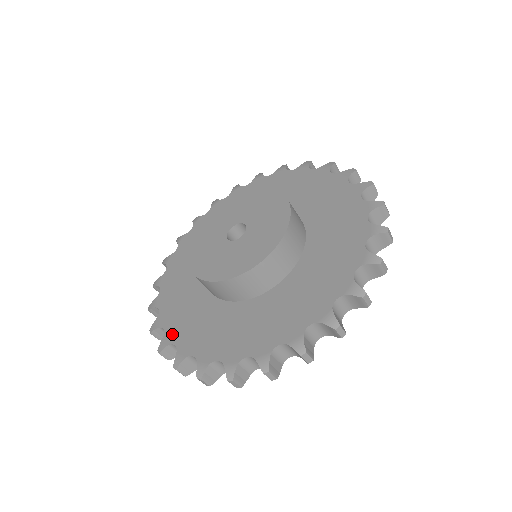
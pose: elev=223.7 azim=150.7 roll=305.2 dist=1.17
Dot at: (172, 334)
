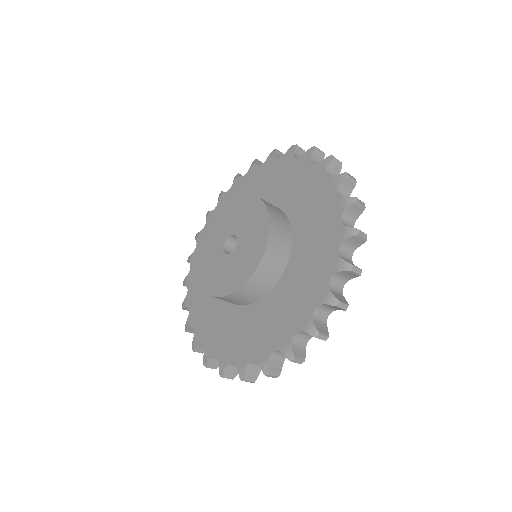
Dot at: (190, 299)
